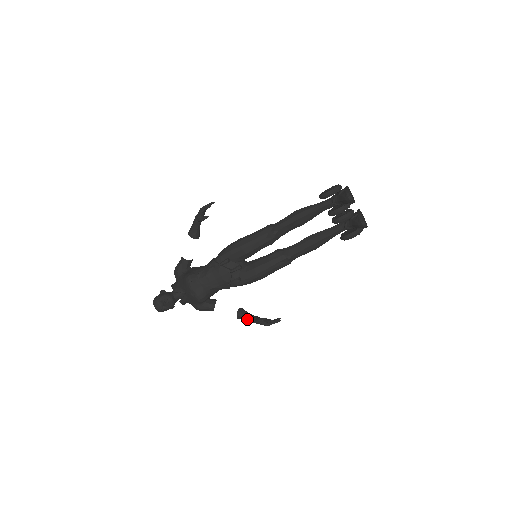
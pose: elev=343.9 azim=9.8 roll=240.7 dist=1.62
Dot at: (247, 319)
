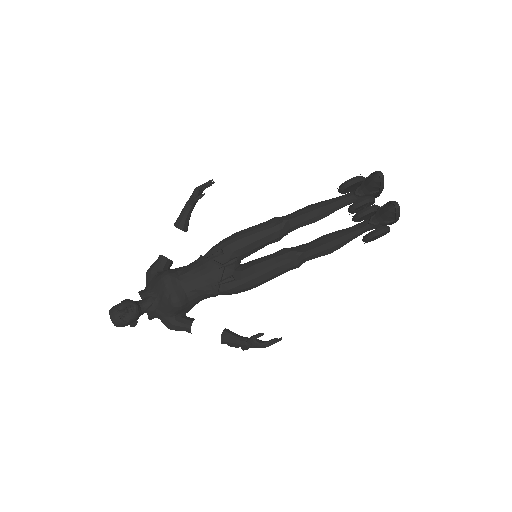
Dot at: (235, 340)
